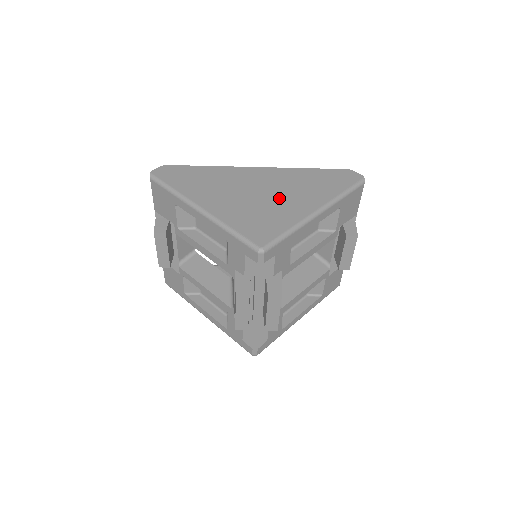
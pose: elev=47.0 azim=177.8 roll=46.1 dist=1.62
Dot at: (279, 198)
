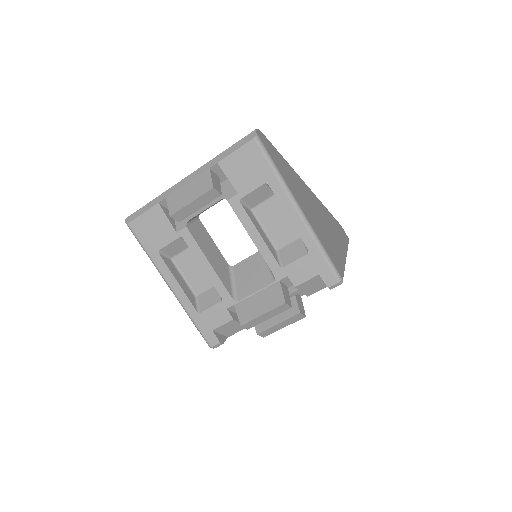
Dot at: (329, 230)
